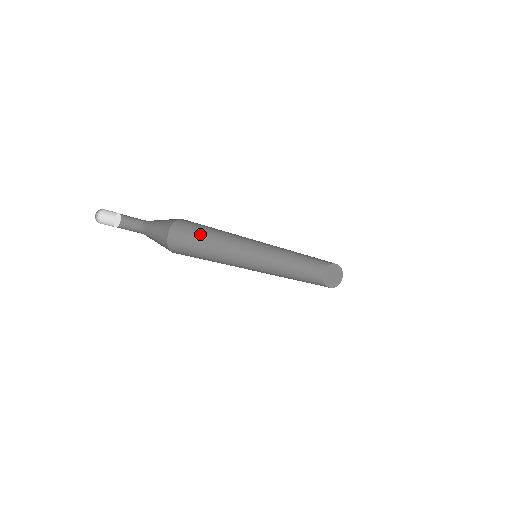
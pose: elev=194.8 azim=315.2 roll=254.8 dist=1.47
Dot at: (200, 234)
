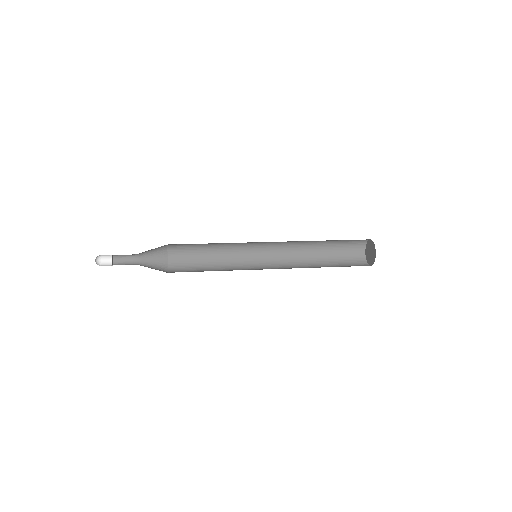
Dot at: occluded
